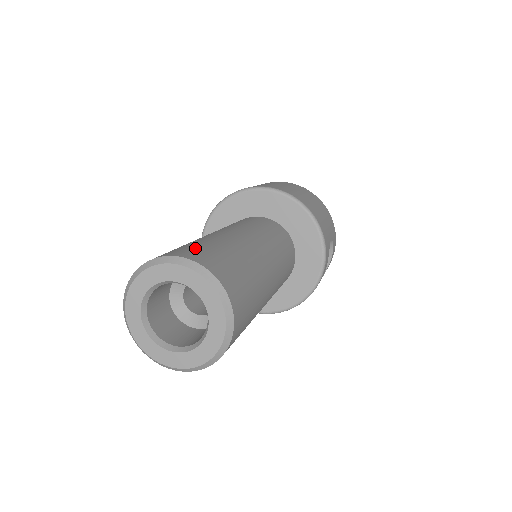
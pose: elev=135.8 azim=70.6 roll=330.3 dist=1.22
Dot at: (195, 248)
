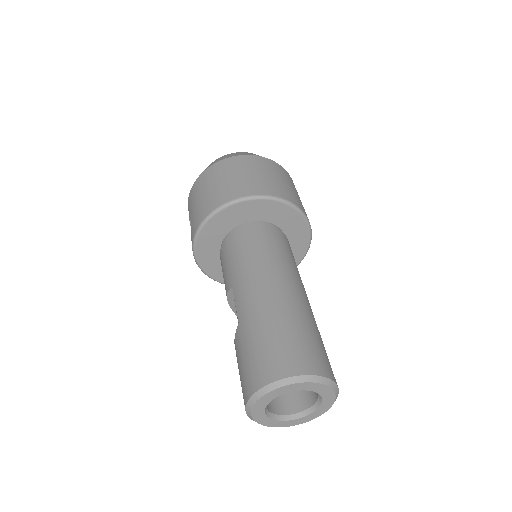
Dot at: (280, 350)
